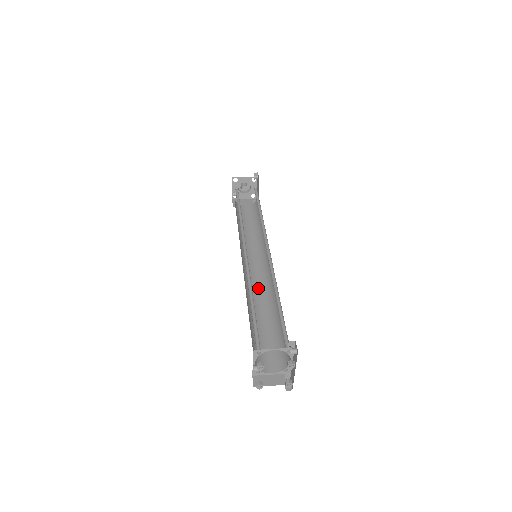
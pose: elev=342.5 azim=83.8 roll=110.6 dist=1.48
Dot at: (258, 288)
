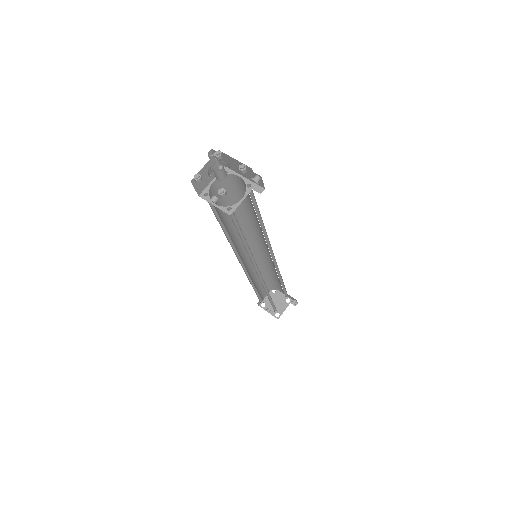
Dot at: (251, 263)
